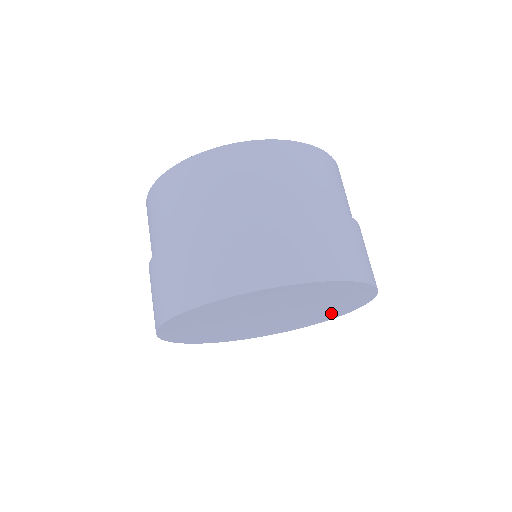
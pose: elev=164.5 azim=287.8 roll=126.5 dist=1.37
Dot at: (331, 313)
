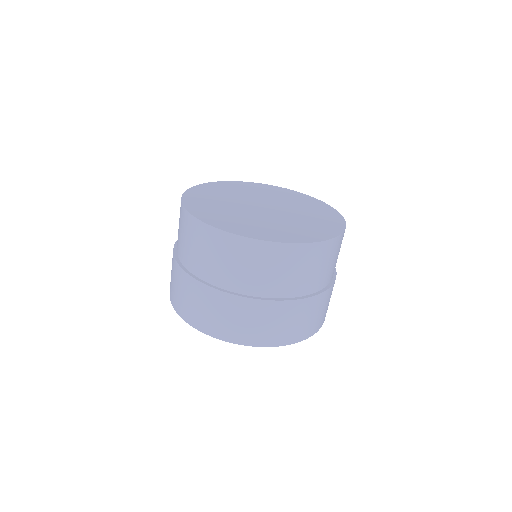
Dot at: occluded
